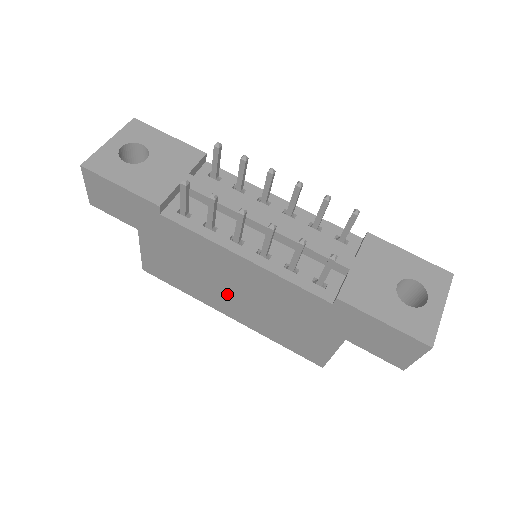
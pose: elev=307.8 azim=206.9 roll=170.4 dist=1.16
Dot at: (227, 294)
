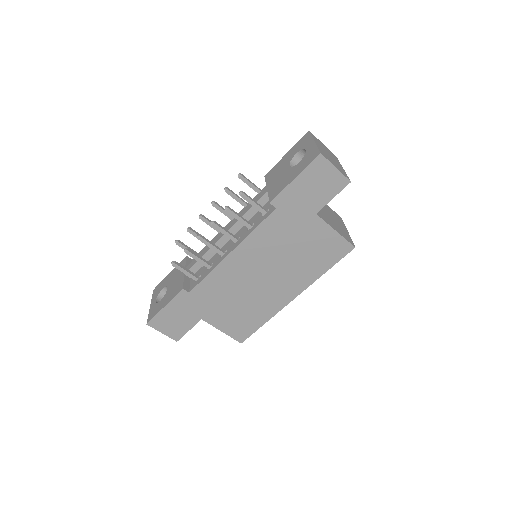
Dot at: (267, 286)
